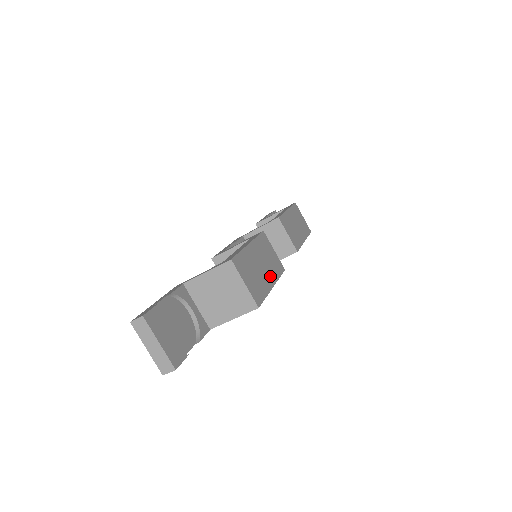
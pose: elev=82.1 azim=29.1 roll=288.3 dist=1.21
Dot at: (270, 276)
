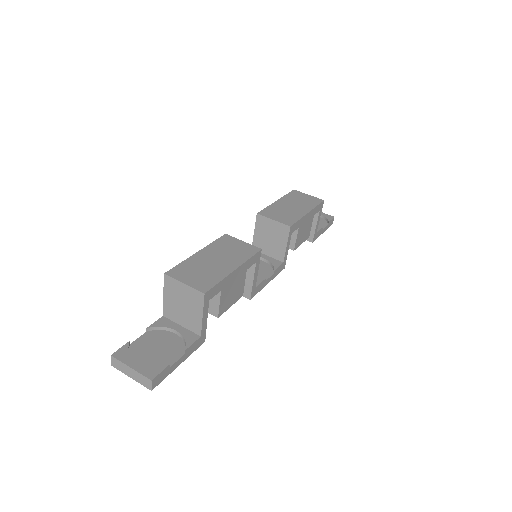
Dot at: (231, 263)
